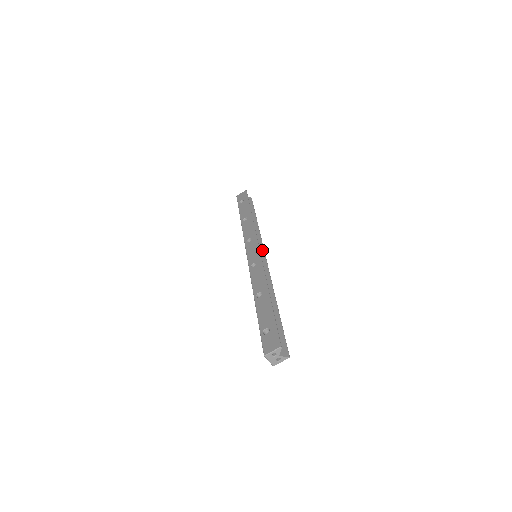
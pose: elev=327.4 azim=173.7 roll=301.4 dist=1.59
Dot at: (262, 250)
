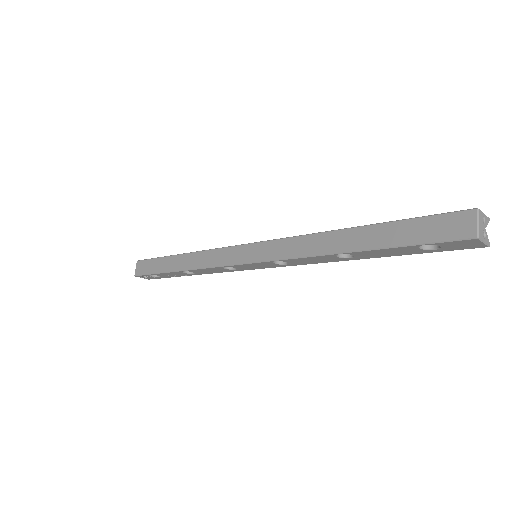
Dot at: occluded
